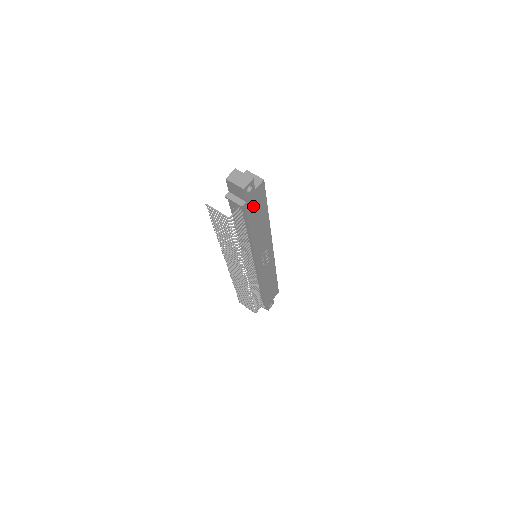
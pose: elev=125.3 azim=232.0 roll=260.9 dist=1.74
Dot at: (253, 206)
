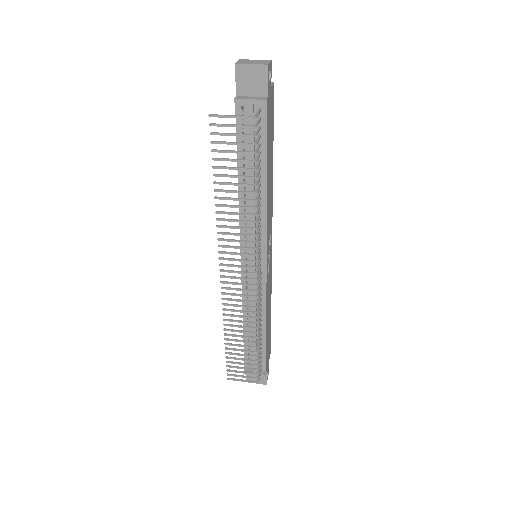
Dot at: (269, 120)
